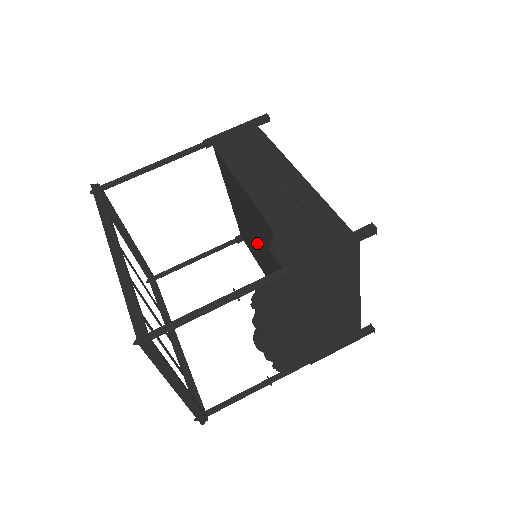
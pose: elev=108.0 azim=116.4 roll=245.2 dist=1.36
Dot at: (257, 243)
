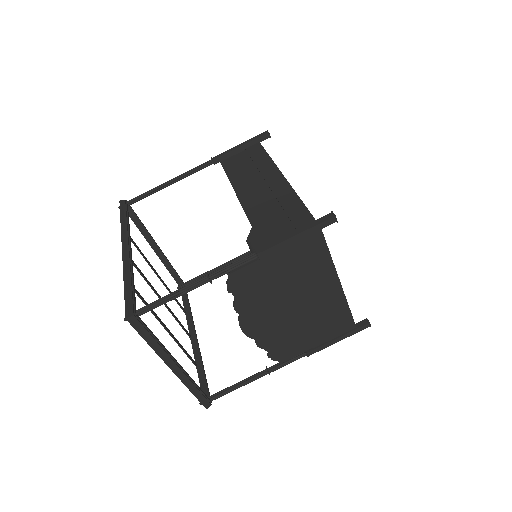
Dot at: occluded
